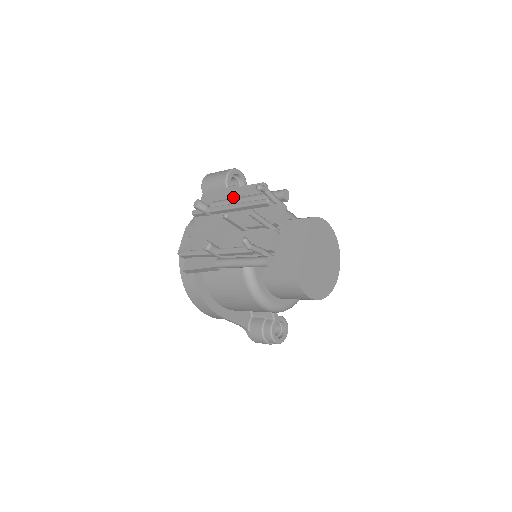
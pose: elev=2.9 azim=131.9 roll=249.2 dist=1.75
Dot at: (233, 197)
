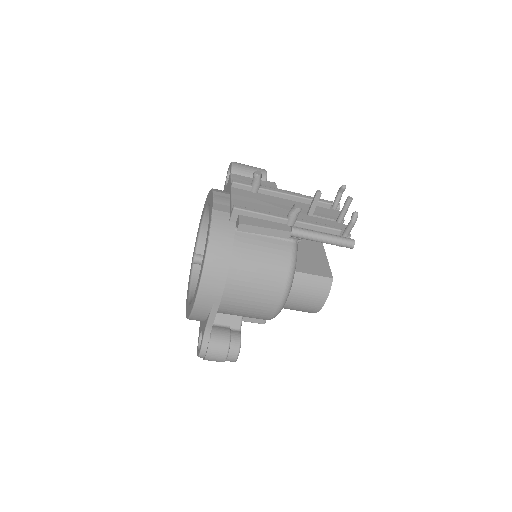
Dot at: occluded
